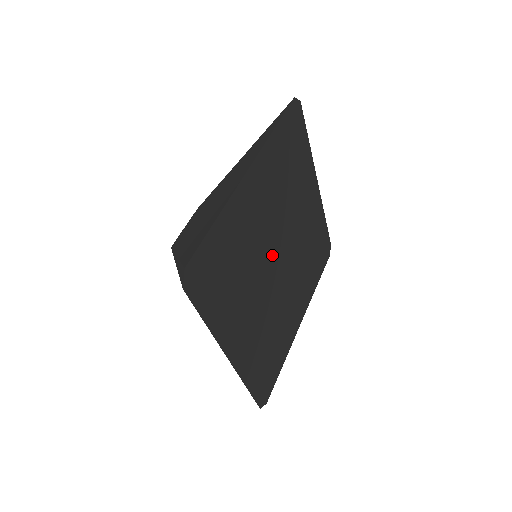
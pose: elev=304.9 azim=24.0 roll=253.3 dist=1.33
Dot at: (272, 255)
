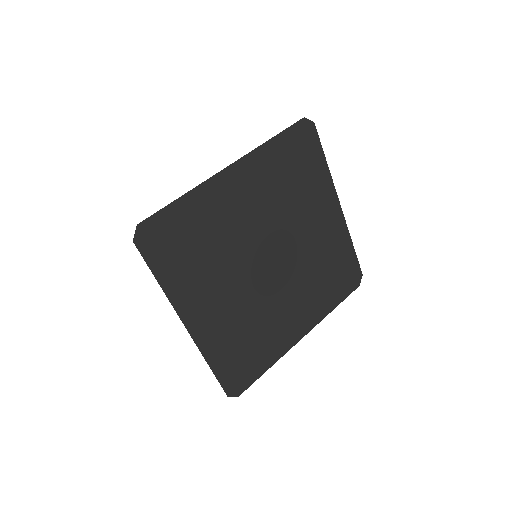
Dot at: (259, 253)
